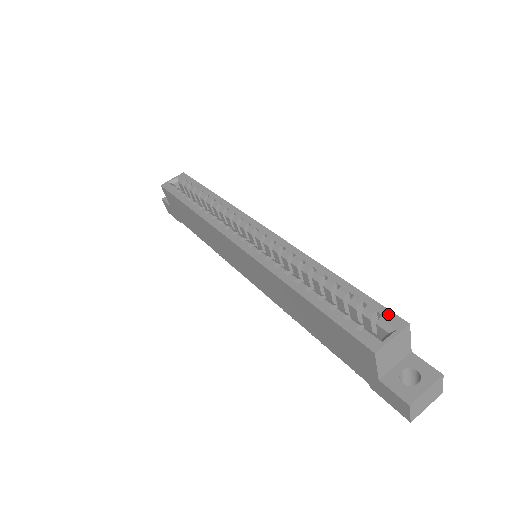
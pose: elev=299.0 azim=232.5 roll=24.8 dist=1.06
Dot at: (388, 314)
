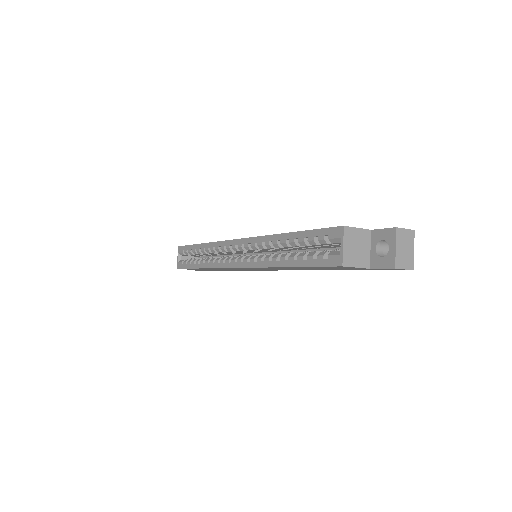
Dot at: (330, 231)
